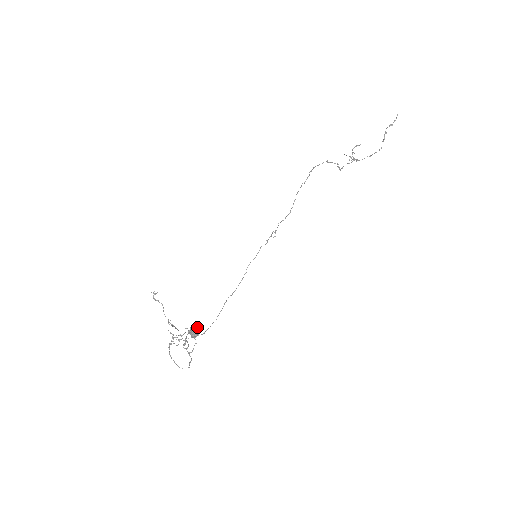
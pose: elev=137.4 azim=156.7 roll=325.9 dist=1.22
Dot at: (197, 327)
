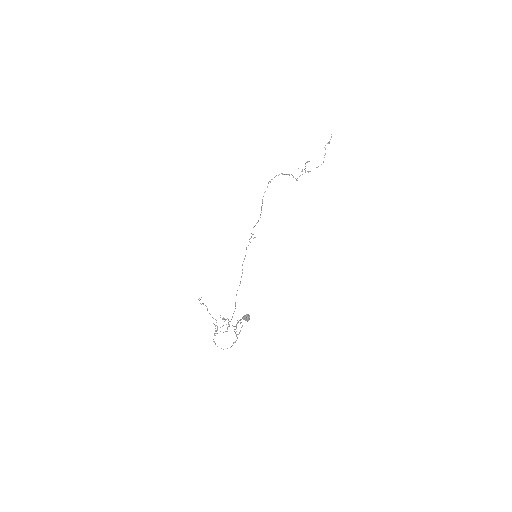
Dot at: (248, 314)
